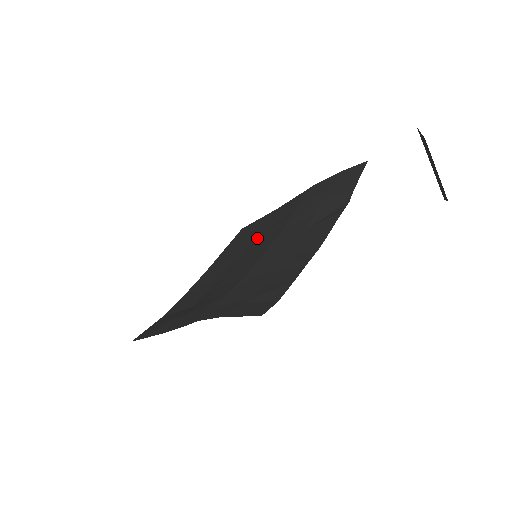
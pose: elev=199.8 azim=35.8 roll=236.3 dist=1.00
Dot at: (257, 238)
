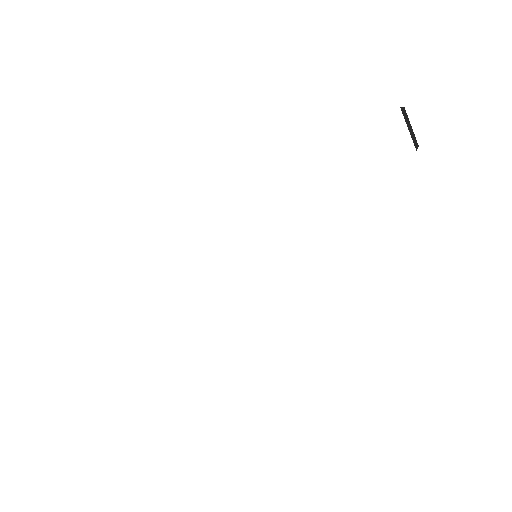
Dot at: occluded
